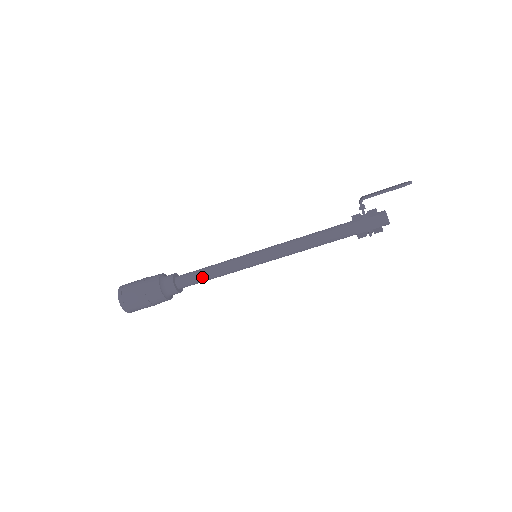
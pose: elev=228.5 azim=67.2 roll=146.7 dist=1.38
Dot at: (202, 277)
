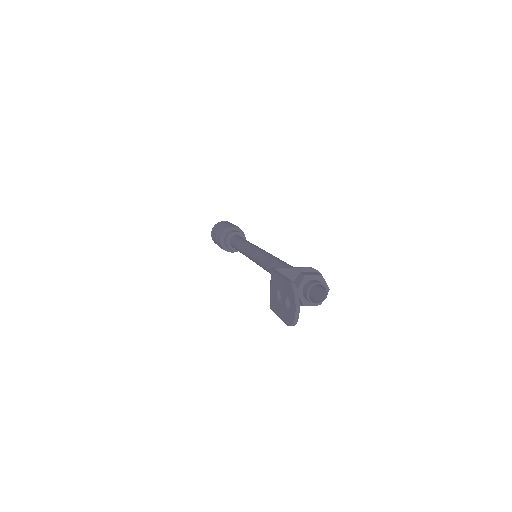
Dot at: occluded
